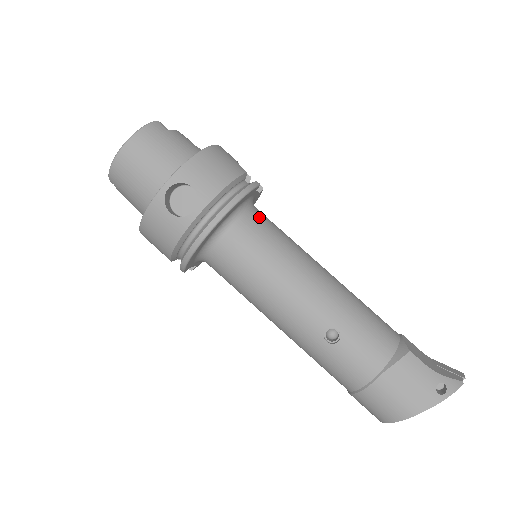
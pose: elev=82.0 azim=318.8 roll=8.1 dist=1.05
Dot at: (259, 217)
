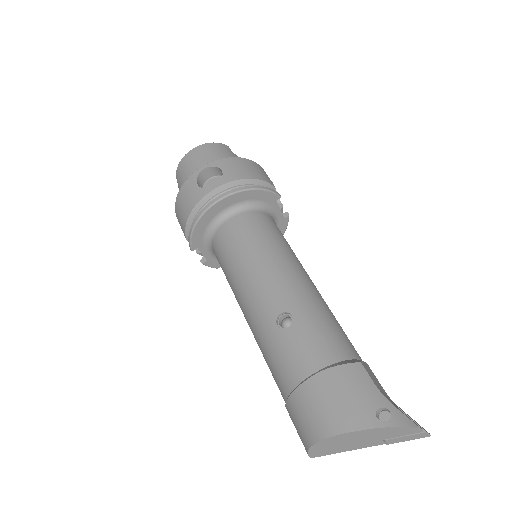
Dot at: (269, 219)
